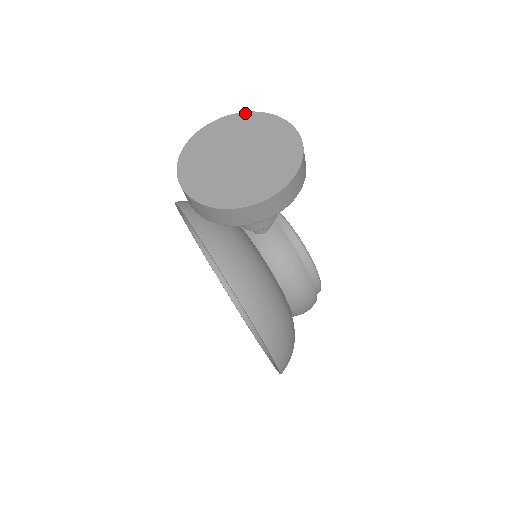
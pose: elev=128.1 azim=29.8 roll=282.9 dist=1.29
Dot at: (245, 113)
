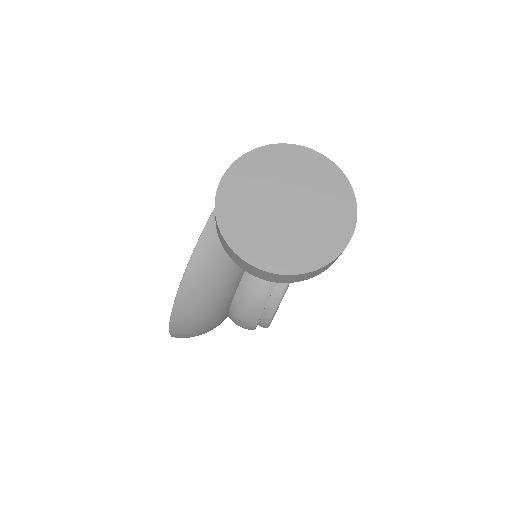
Dot at: (344, 177)
